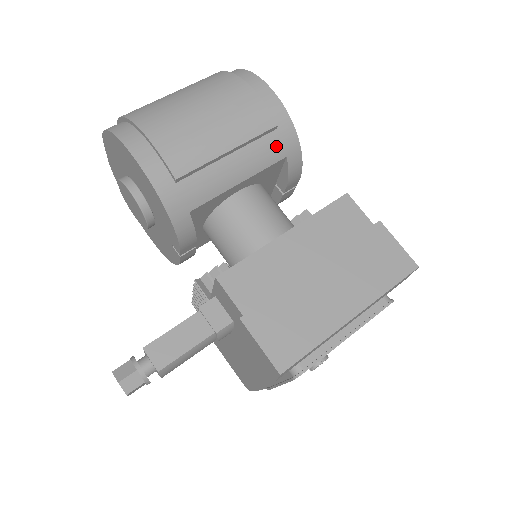
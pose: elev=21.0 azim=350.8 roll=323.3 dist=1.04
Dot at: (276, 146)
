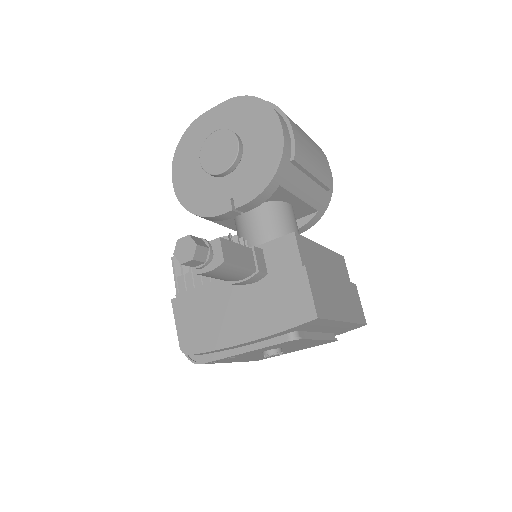
Dot at: (321, 199)
